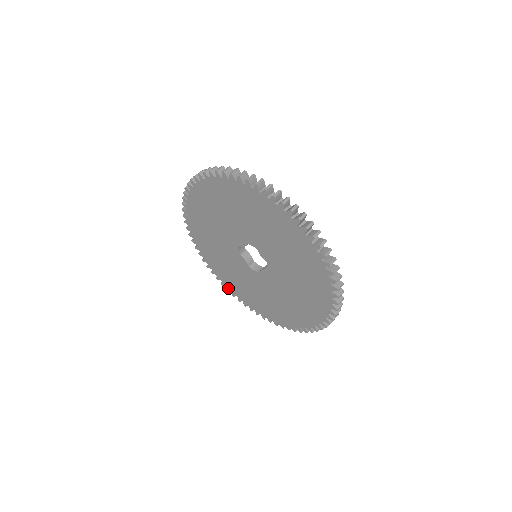
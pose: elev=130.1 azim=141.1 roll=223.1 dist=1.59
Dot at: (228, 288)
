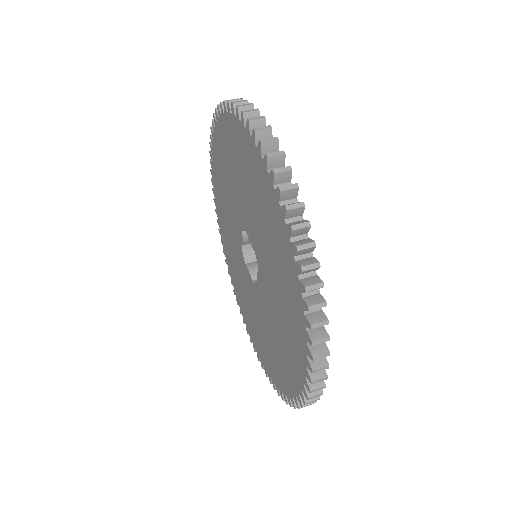
Dot at: (257, 352)
